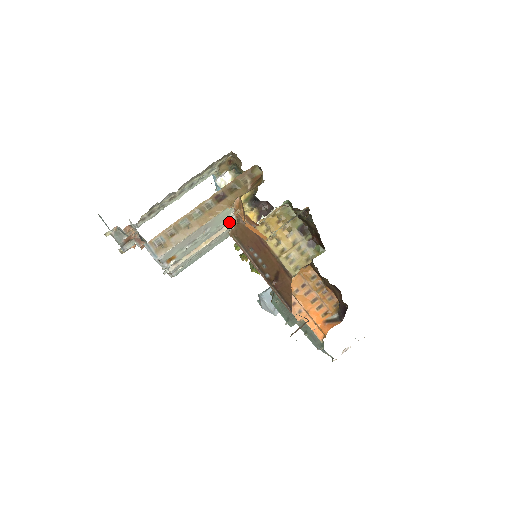
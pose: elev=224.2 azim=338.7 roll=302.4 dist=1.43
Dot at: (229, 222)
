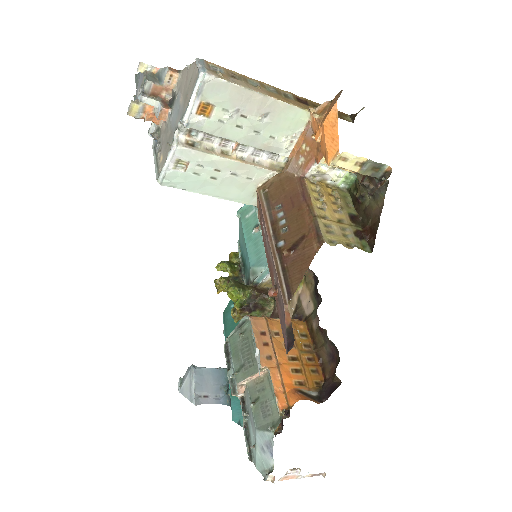
Dot at: (281, 152)
